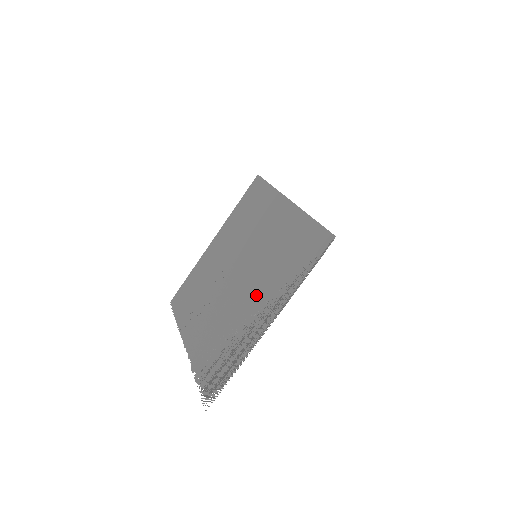
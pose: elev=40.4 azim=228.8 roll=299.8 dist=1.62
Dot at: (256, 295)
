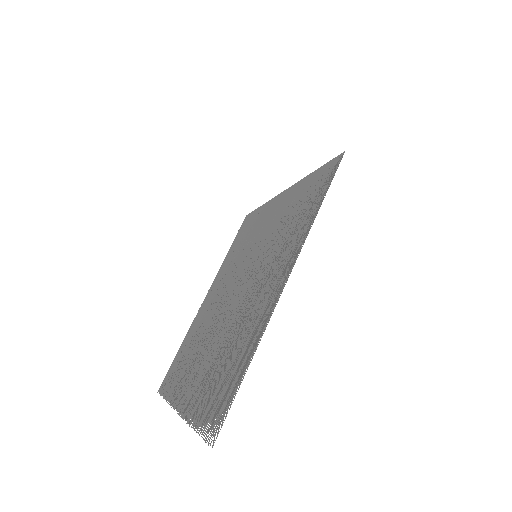
Dot at: (263, 277)
